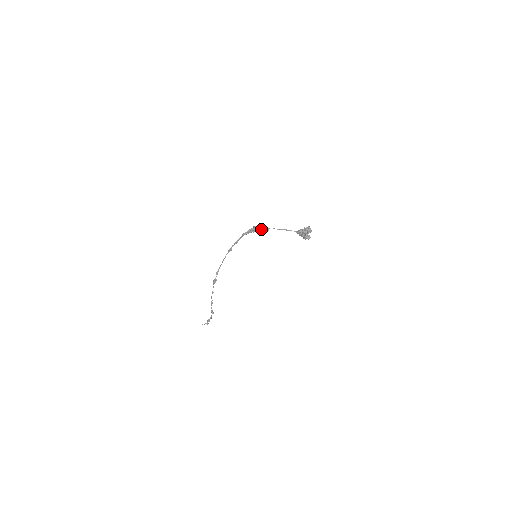
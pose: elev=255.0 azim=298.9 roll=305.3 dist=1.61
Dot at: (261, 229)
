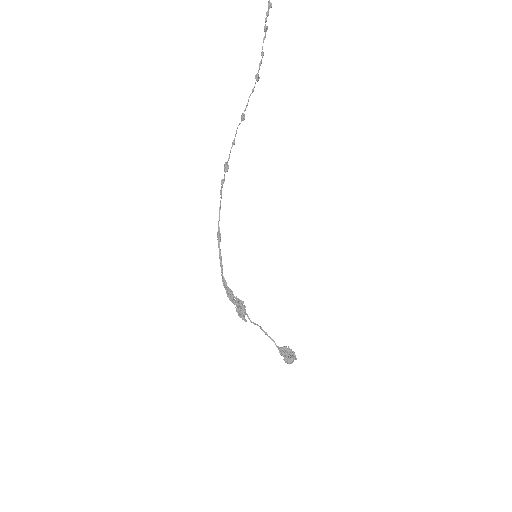
Dot at: (238, 311)
